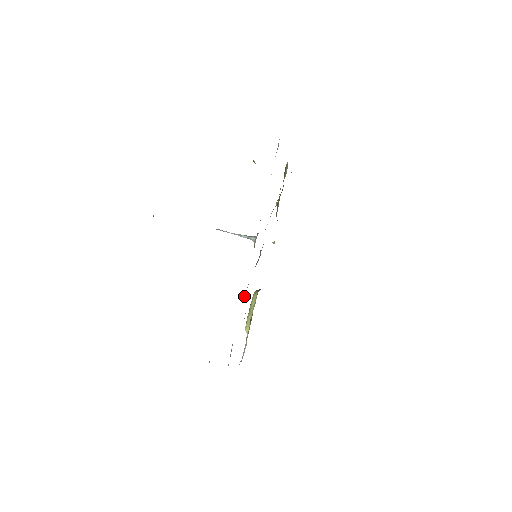
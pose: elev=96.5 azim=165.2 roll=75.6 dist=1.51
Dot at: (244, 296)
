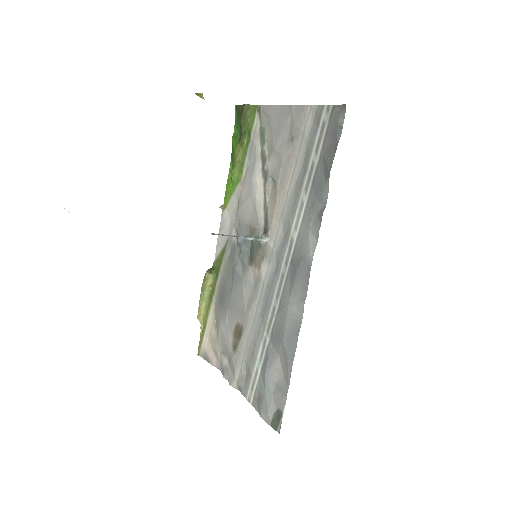
Dot at: (246, 307)
